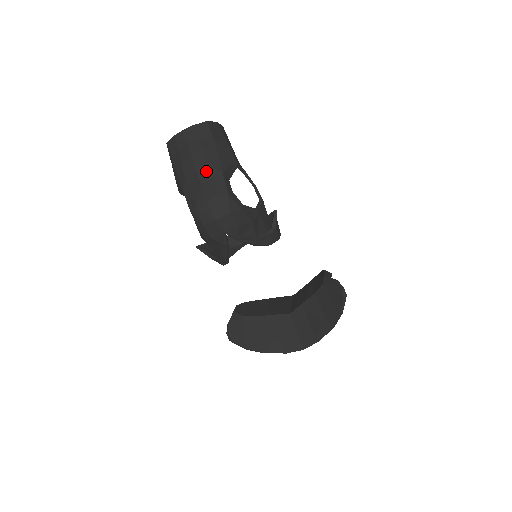
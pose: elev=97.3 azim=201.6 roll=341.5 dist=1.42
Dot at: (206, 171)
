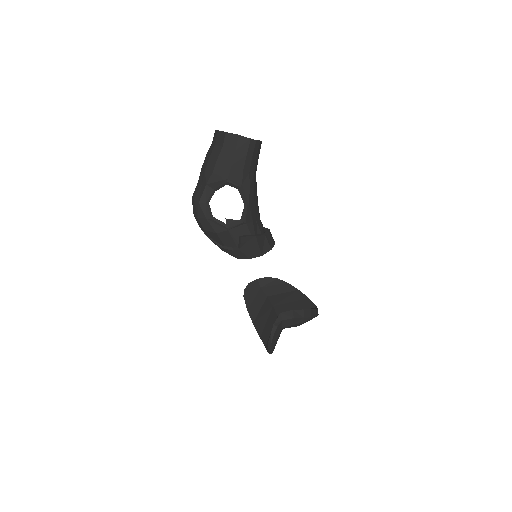
Dot at: (203, 175)
